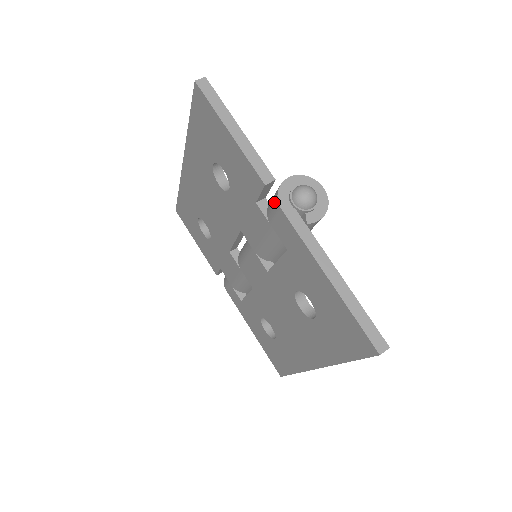
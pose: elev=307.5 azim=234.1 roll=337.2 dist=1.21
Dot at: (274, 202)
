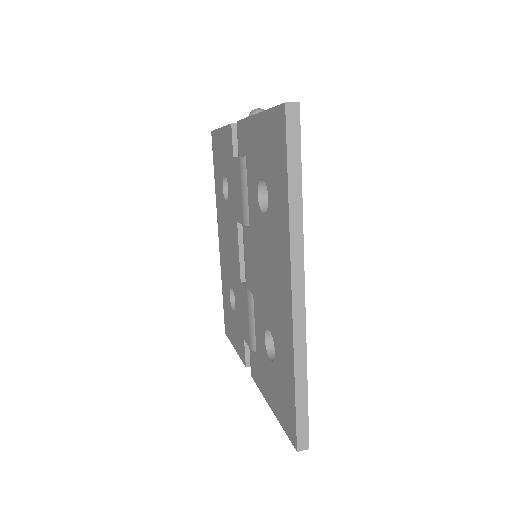
Dot at: occluded
